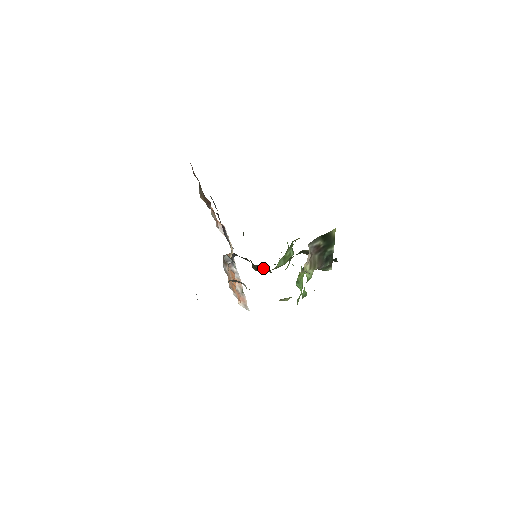
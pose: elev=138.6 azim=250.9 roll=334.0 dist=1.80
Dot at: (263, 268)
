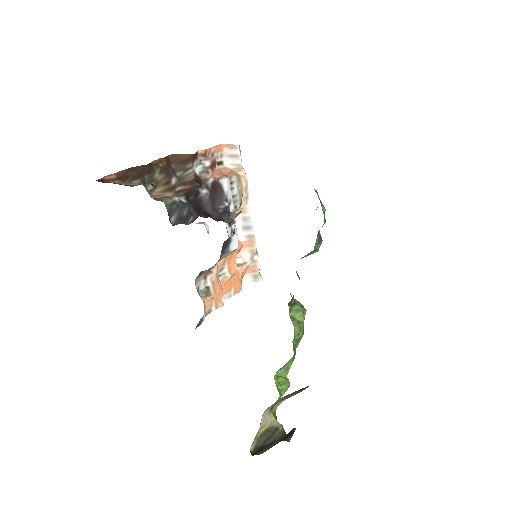
Dot at: occluded
